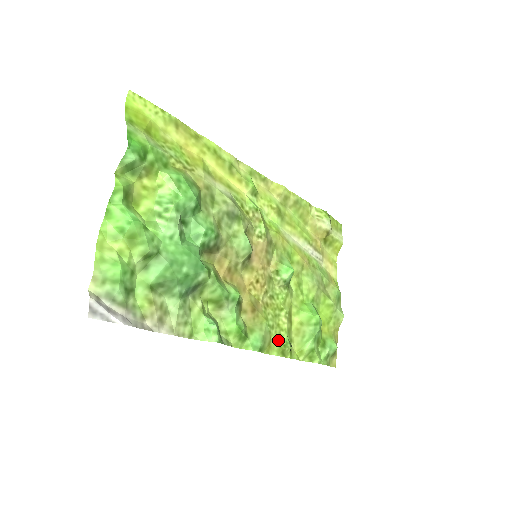
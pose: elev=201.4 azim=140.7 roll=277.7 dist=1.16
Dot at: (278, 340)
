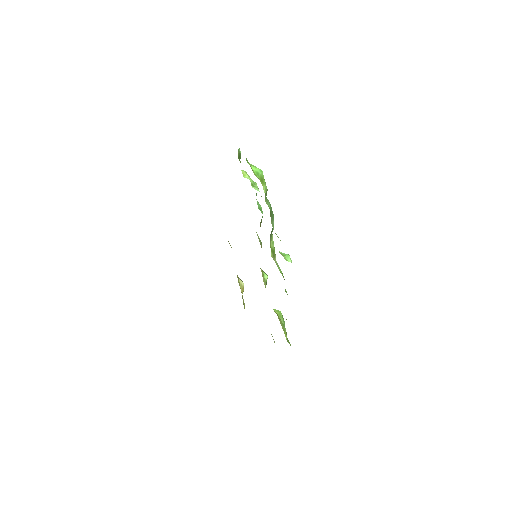
Dot at: occluded
